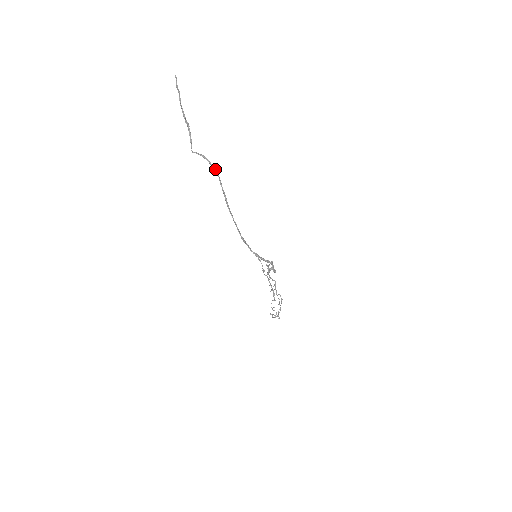
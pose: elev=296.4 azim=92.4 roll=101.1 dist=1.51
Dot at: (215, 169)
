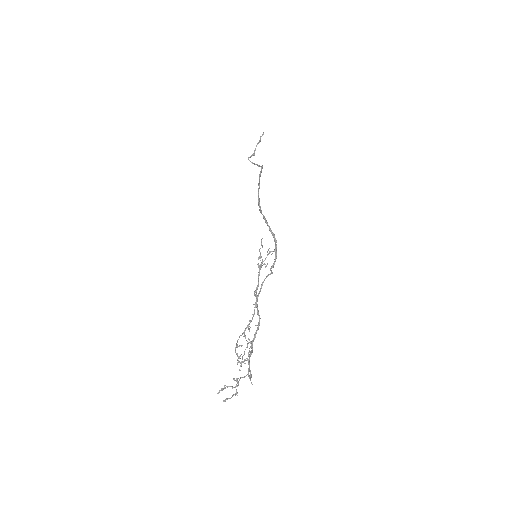
Dot at: occluded
